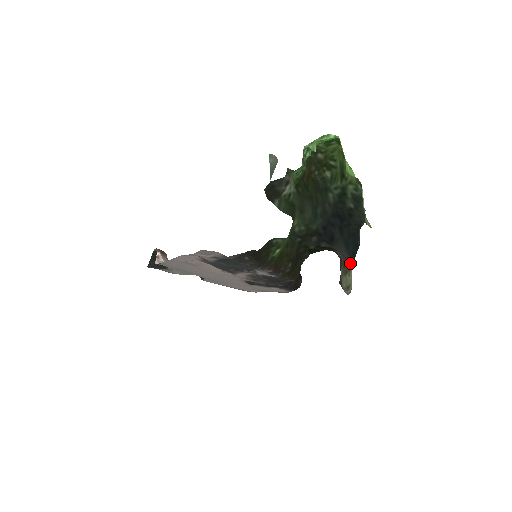
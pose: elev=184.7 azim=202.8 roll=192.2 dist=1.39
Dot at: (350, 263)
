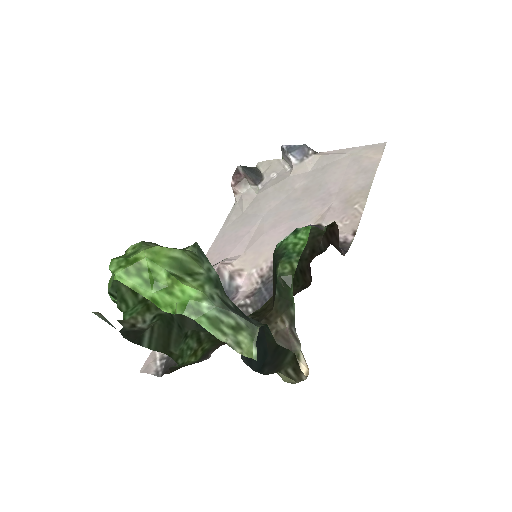
Dot at: (267, 373)
